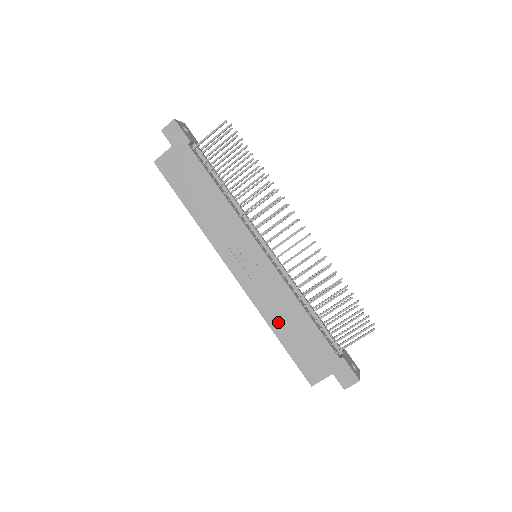
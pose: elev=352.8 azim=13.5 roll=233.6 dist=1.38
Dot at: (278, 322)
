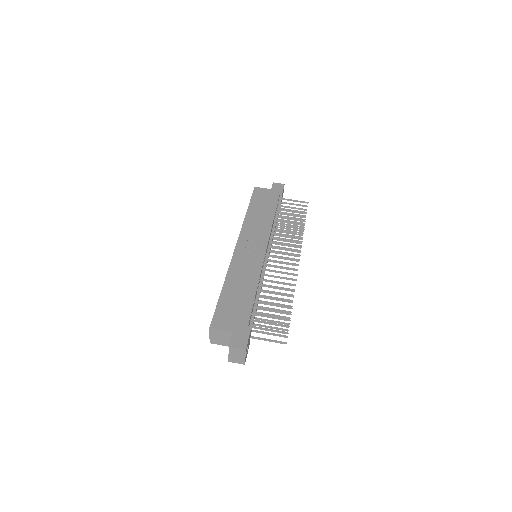
Dot at: (233, 282)
